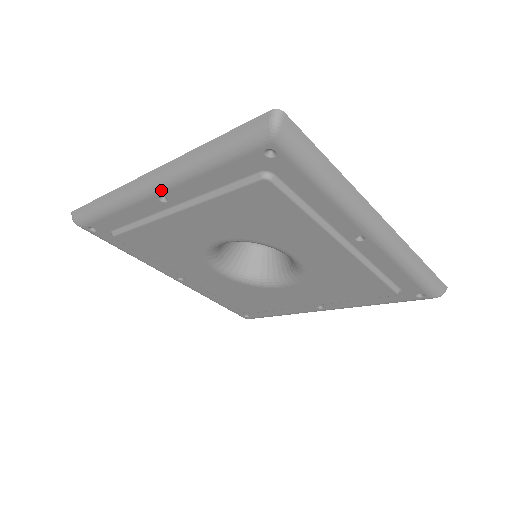
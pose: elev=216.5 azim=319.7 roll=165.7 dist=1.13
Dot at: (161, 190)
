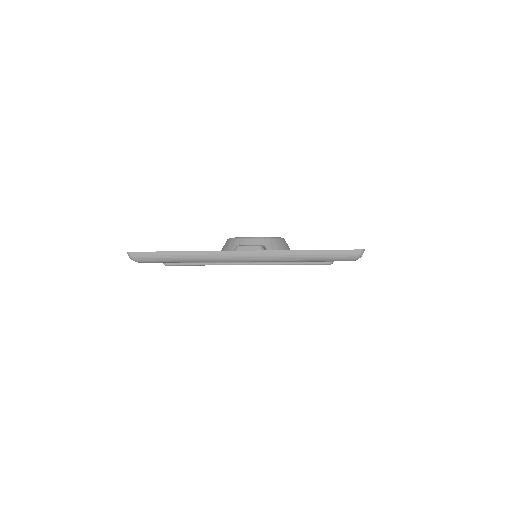
Dot at: occluded
